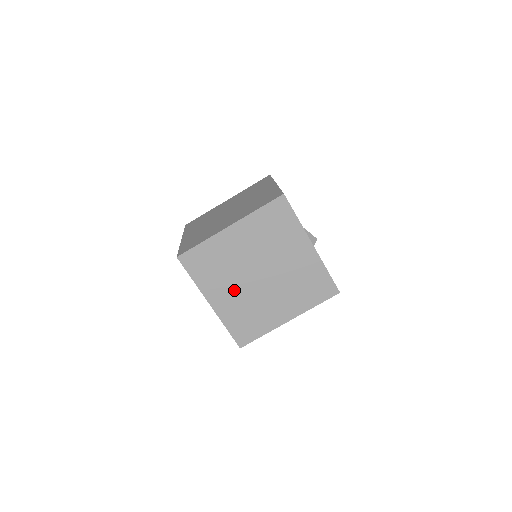
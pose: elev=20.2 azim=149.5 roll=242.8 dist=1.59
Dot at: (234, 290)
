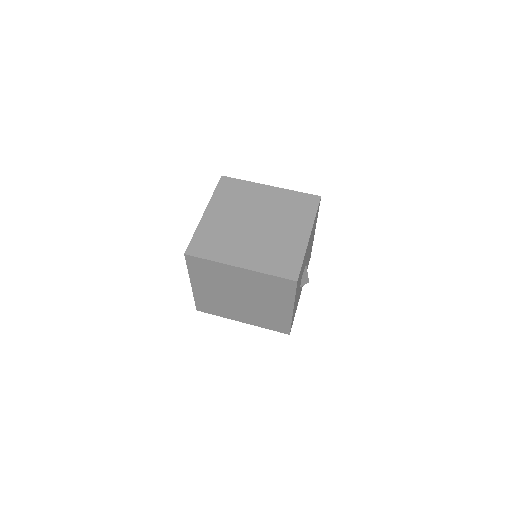
Dot at: (229, 217)
